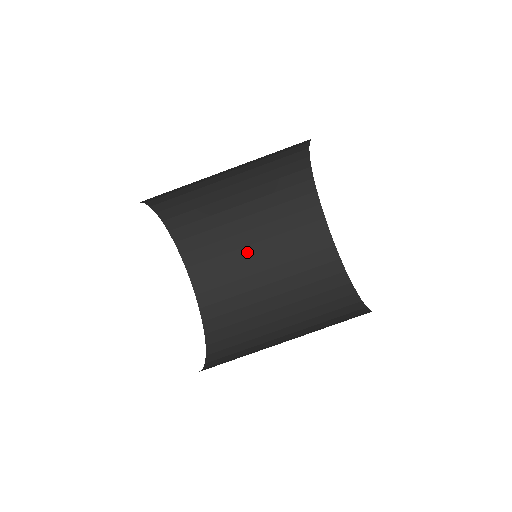
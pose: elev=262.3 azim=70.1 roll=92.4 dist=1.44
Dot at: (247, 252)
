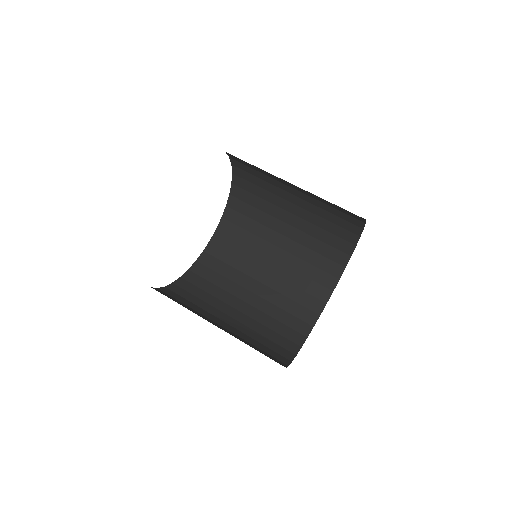
Dot at: (278, 224)
